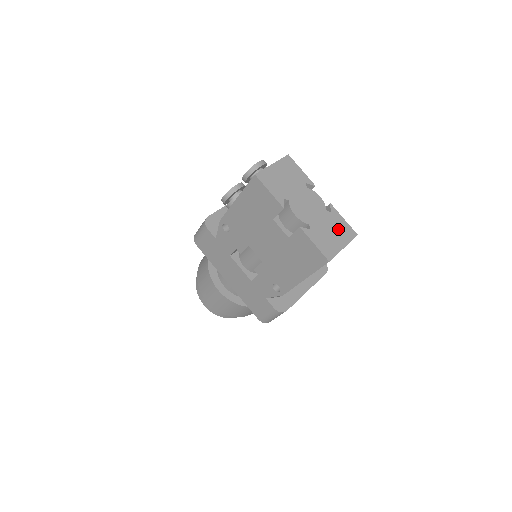
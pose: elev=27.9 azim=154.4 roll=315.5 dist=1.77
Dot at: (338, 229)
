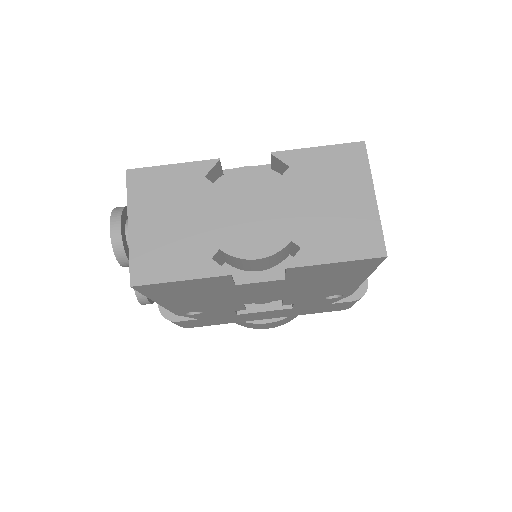
Dot at: (331, 179)
